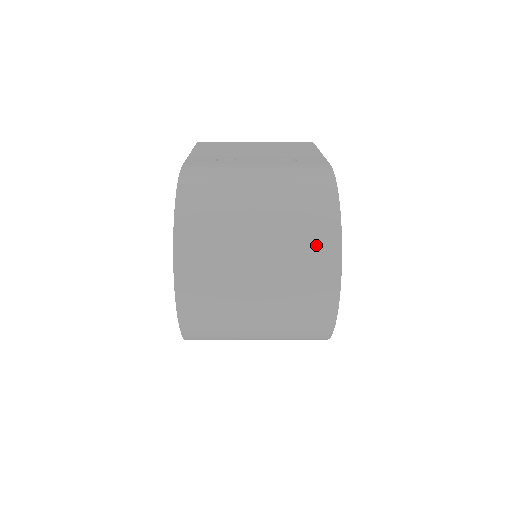
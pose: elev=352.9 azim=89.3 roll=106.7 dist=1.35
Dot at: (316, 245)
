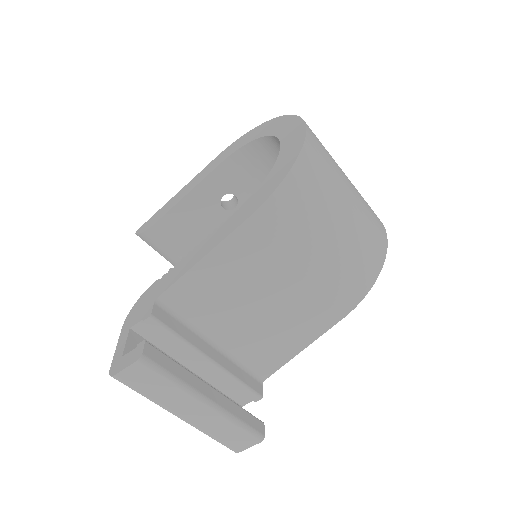
Dot at: occluded
